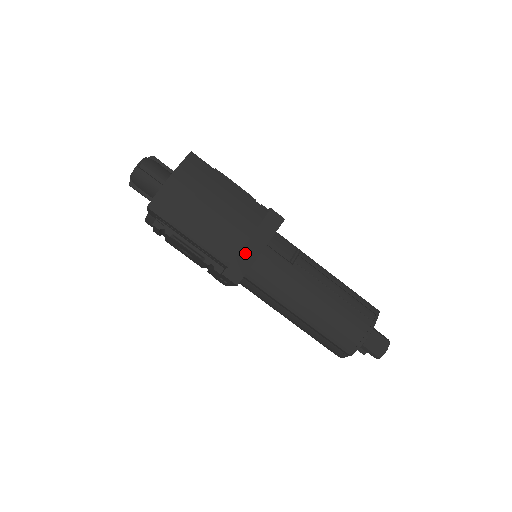
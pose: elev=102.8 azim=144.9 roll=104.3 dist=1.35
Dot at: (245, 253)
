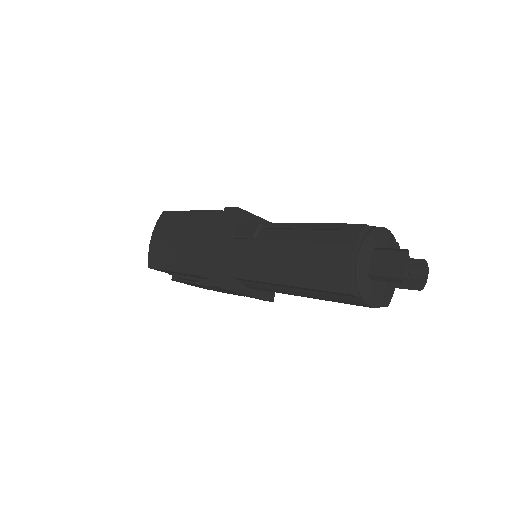
Dot at: (217, 256)
